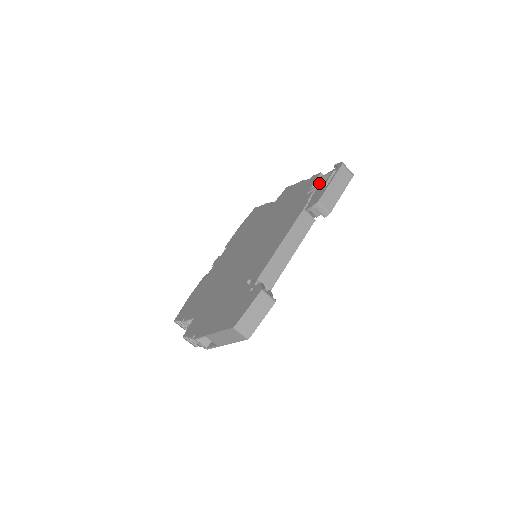
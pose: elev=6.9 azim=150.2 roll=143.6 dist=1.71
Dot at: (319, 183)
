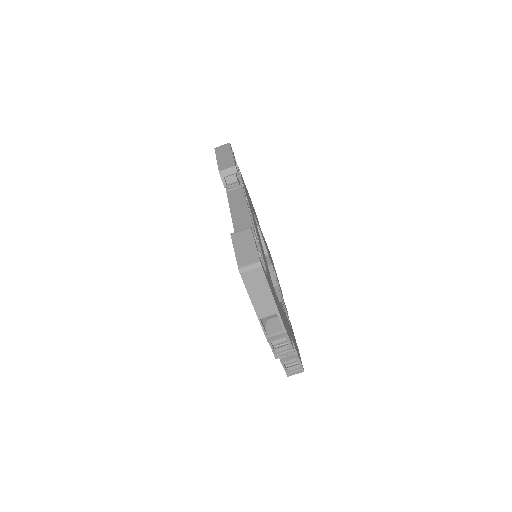
Dot at: occluded
